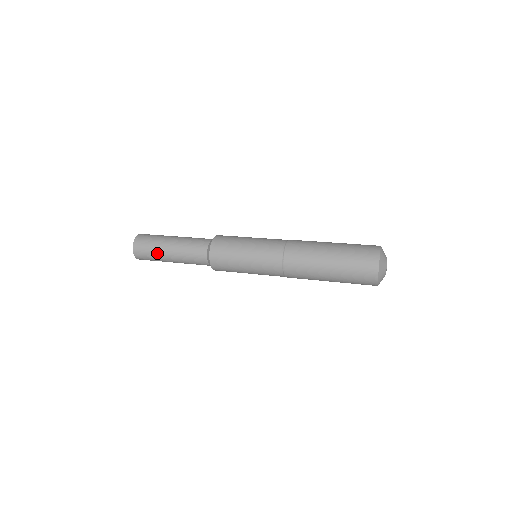
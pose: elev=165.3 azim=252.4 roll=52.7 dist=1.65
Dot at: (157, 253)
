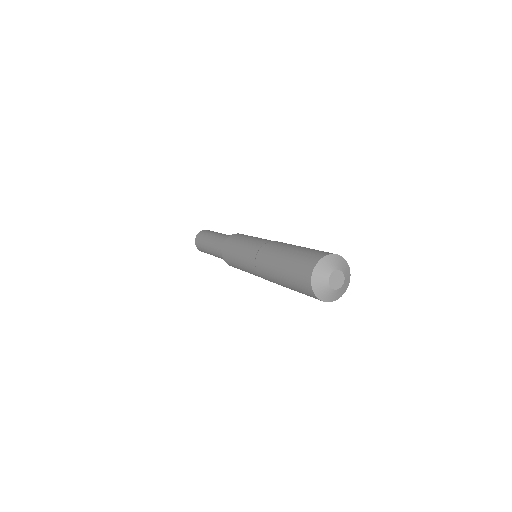
Dot at: occluded
